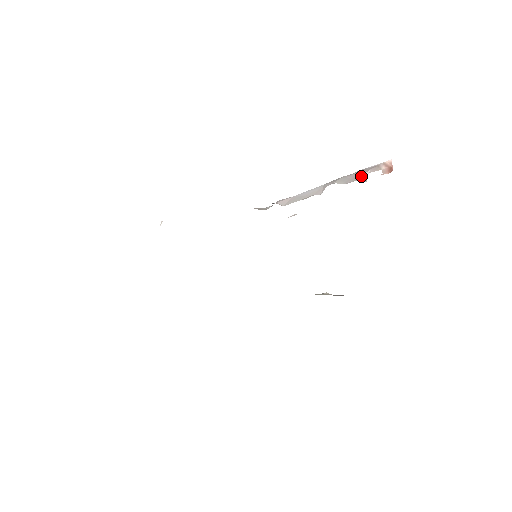
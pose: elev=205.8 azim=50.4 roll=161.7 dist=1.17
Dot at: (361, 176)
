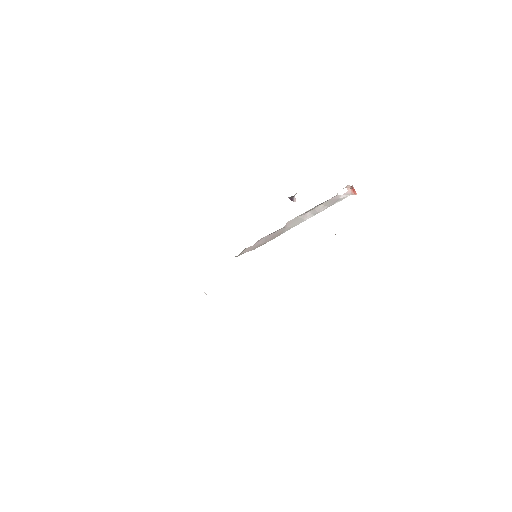
Dot at: (336, 195)
